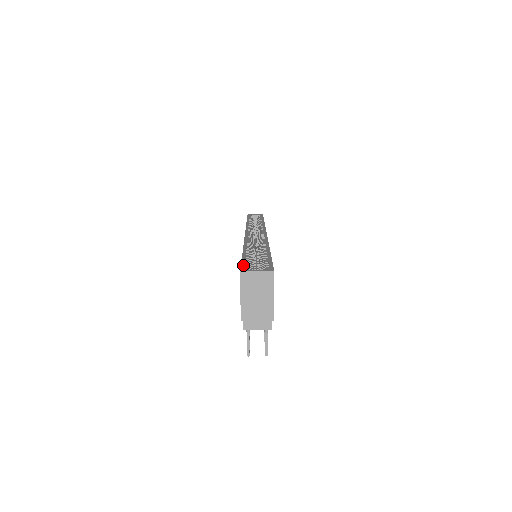
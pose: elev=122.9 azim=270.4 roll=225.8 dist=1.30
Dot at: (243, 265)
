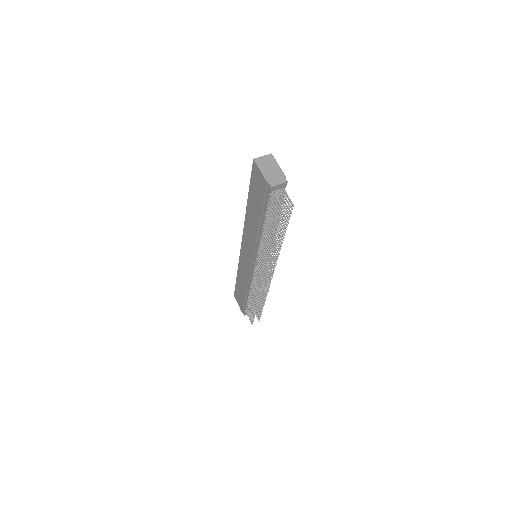
Dot at: (253, 168)
